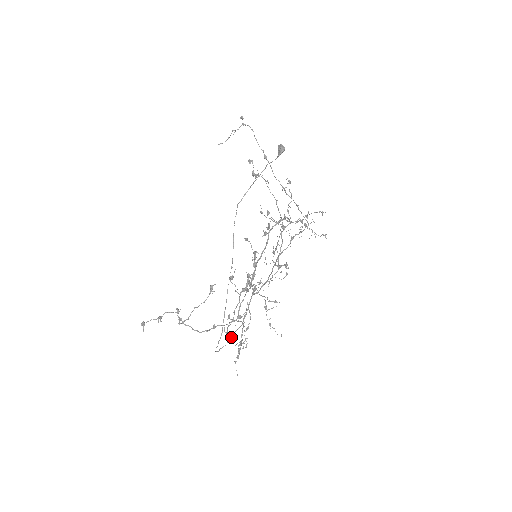
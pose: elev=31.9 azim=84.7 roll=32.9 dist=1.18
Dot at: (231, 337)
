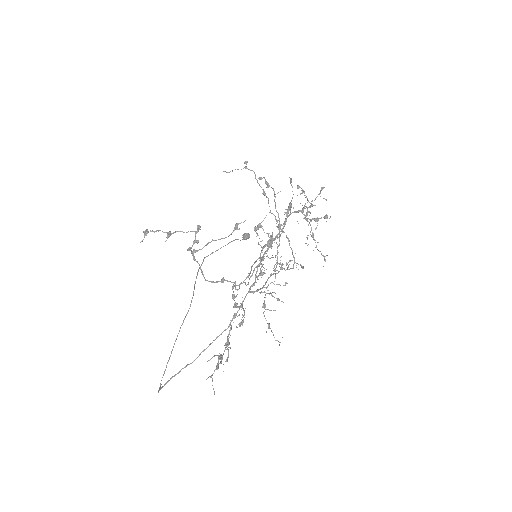
Dot at: occluded
